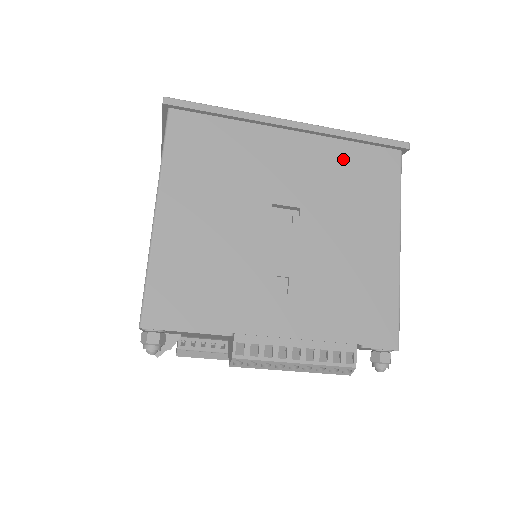
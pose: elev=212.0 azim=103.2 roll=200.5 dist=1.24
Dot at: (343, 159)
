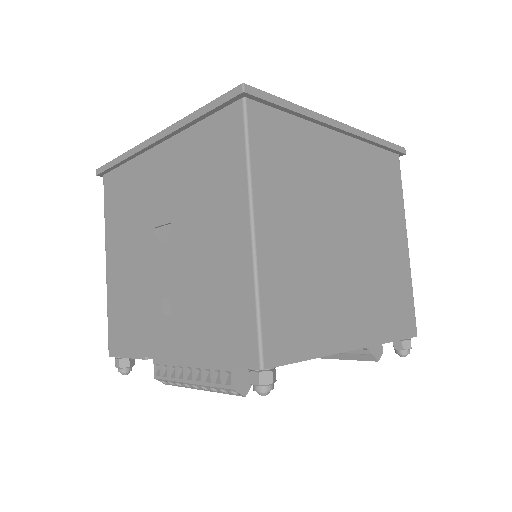
Dot at: (194, 148)
